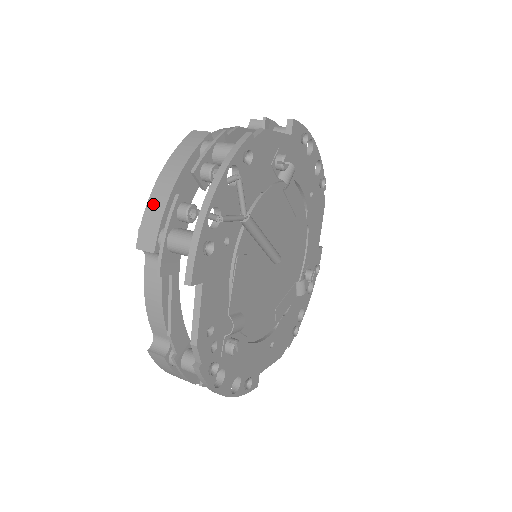
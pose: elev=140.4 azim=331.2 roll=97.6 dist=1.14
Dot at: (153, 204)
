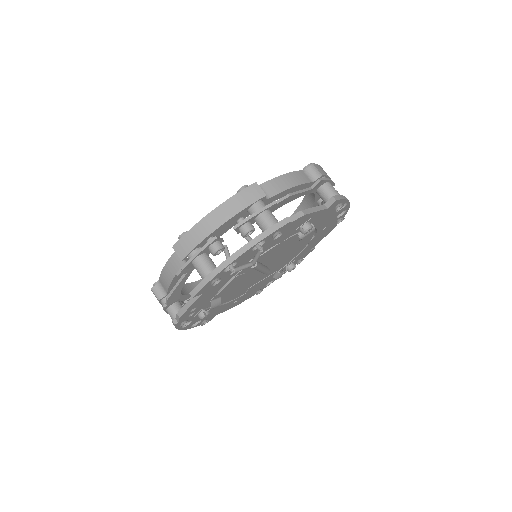
Dot at: (198, 230)
